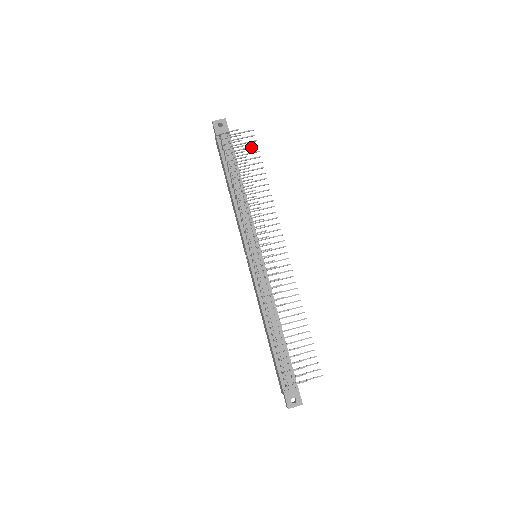
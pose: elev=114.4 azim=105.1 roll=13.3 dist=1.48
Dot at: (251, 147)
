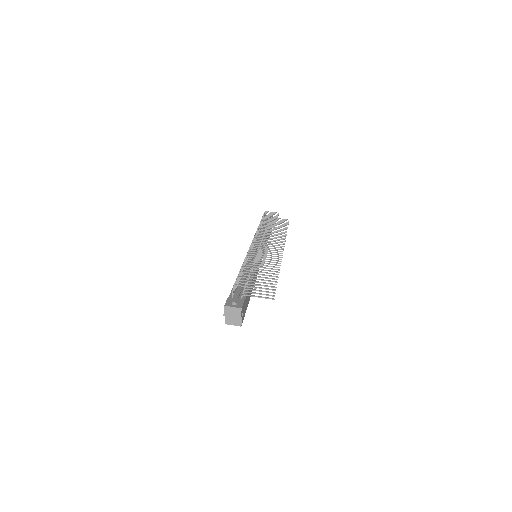
Dot at: (283, 222)
